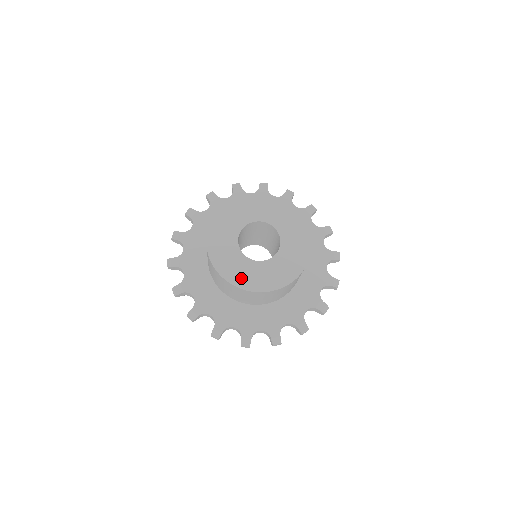
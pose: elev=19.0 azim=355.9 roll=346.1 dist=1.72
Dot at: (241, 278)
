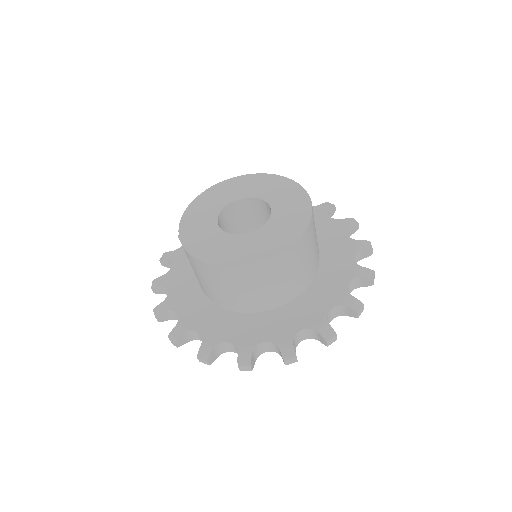
Dot at: (258, 251)
